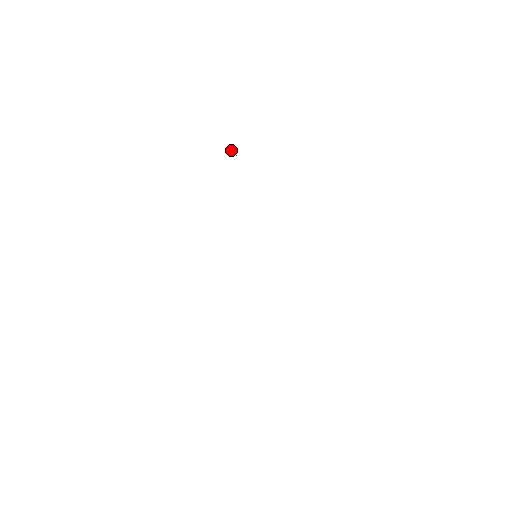
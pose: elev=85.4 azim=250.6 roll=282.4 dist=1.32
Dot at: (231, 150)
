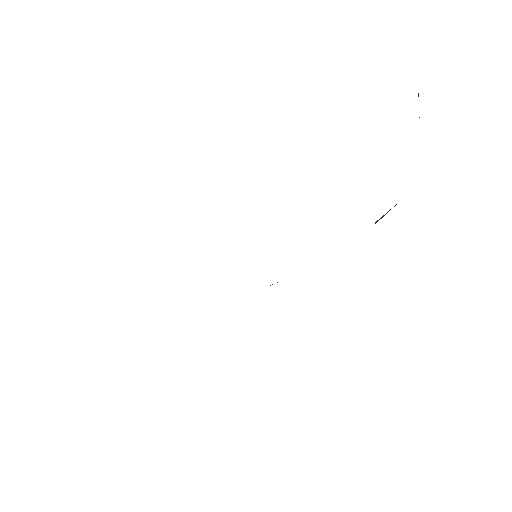
Dot at: occluded
